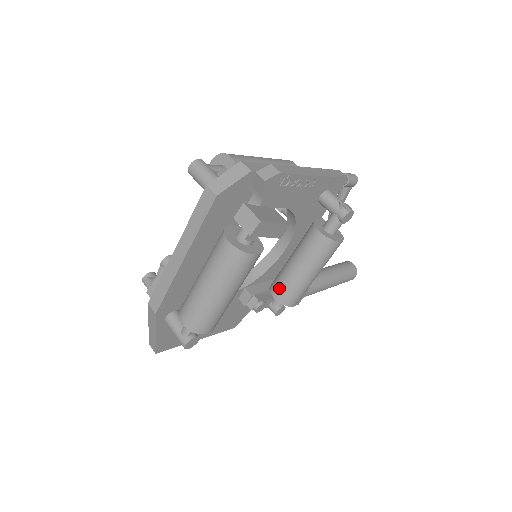
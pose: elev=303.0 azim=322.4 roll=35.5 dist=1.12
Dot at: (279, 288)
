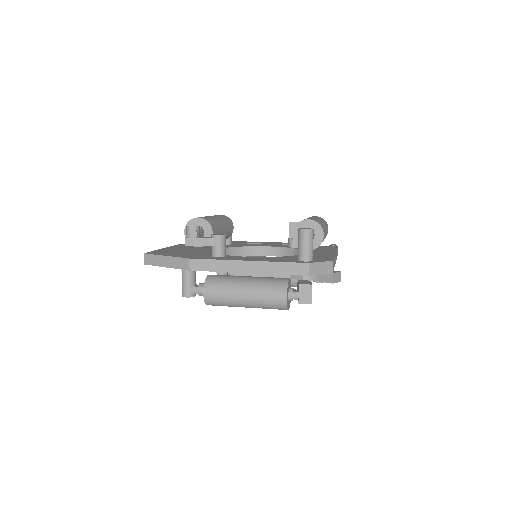
Dot at: (243, 274)
